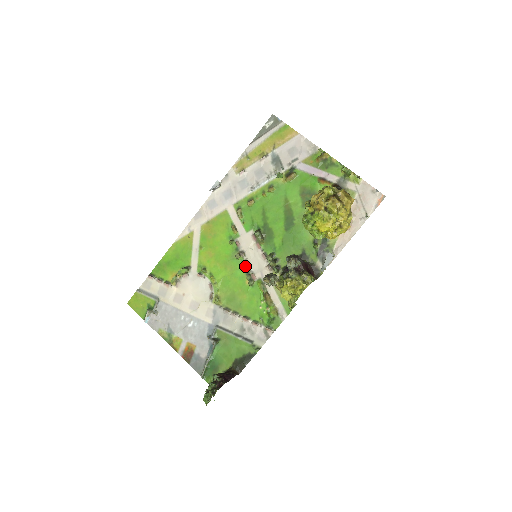
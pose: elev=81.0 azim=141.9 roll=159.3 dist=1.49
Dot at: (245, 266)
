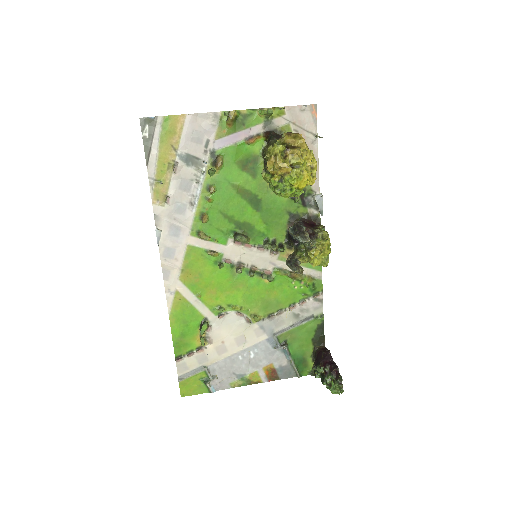
Dot at: (253, 272)
